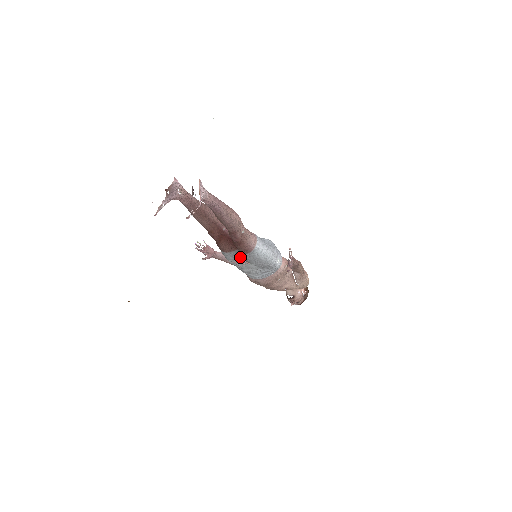
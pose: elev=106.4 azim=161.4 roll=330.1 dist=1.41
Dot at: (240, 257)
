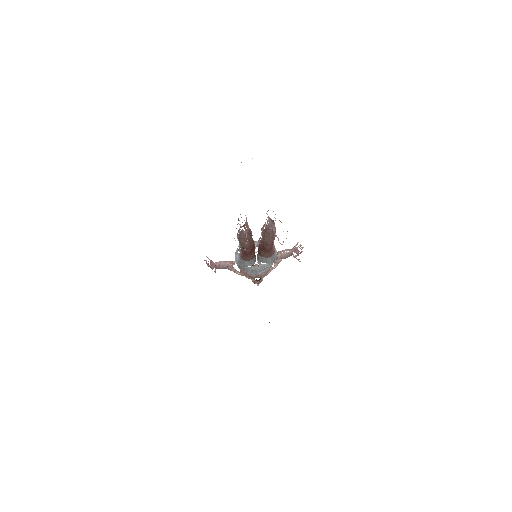
Dot at: (255, 261)
